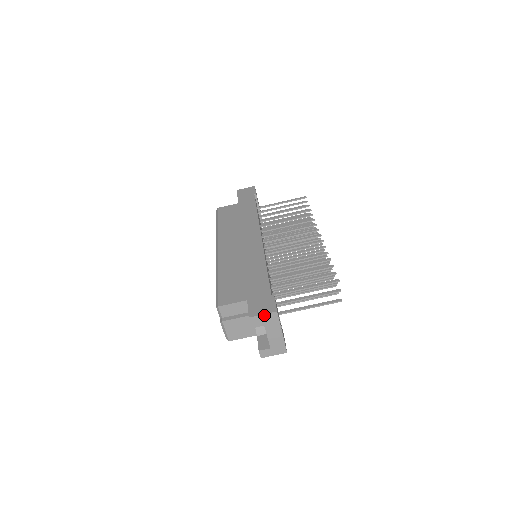
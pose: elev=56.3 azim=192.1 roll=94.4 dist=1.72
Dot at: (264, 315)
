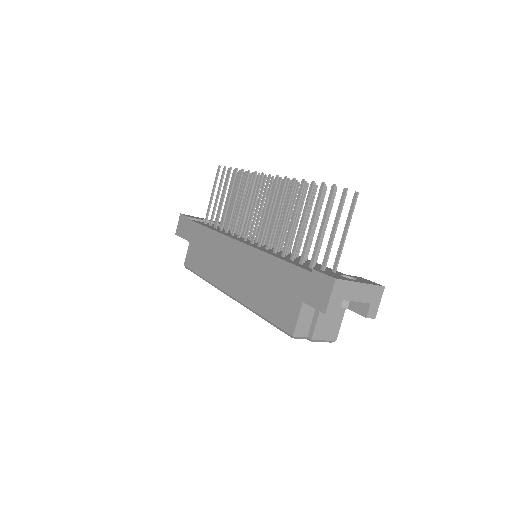
Dot at: (332, 295)
